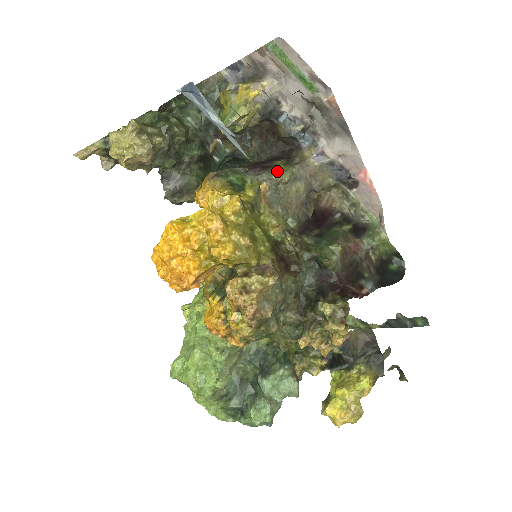
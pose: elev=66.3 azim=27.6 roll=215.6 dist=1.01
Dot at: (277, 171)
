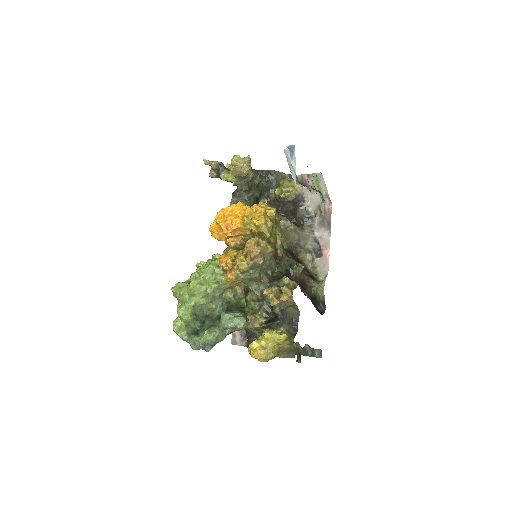
Dot at: occluded
